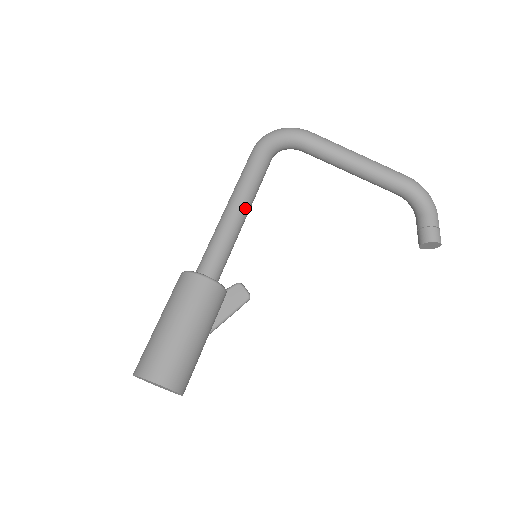
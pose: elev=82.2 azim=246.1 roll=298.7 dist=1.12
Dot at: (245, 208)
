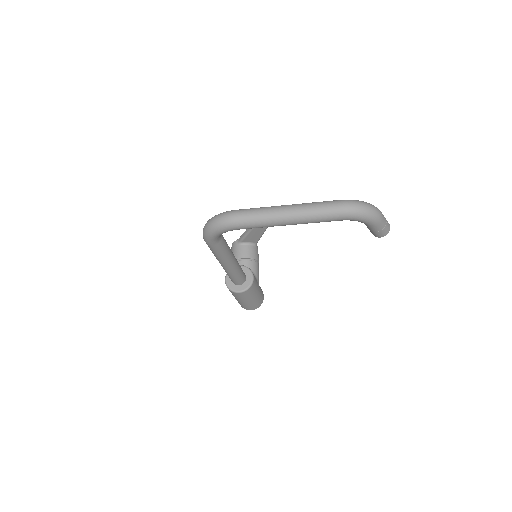
Dot at: (231, 264)
